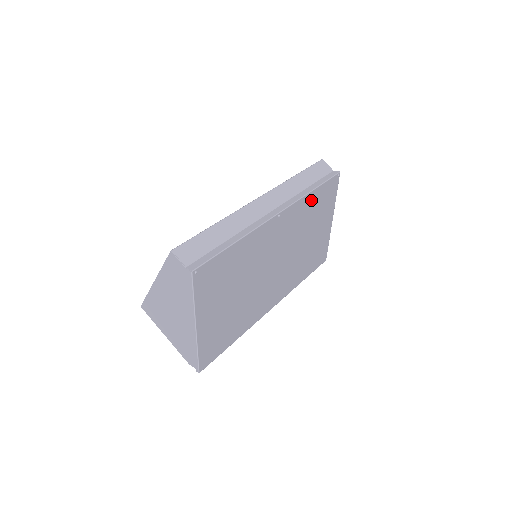
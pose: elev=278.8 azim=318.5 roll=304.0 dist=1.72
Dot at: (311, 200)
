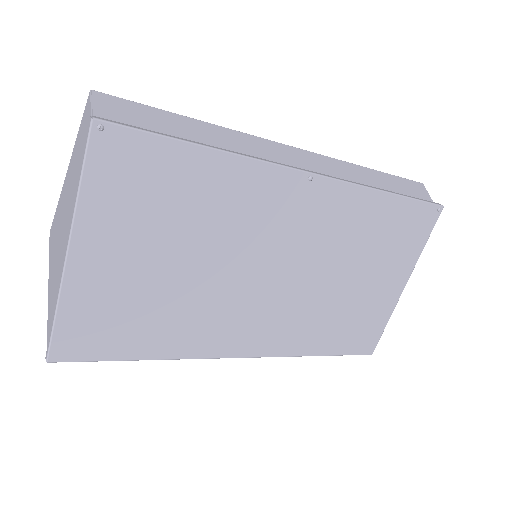
Dot at: (378, 208)
